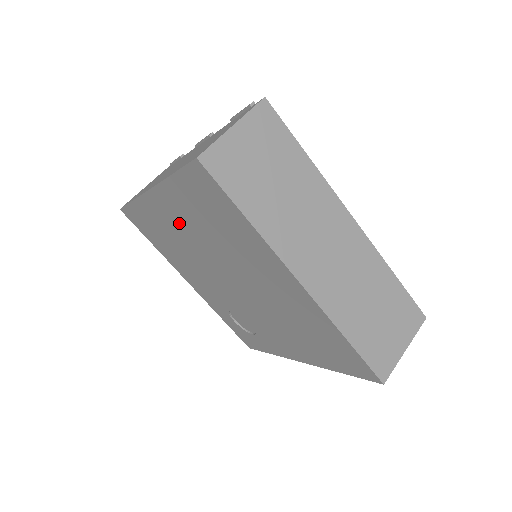
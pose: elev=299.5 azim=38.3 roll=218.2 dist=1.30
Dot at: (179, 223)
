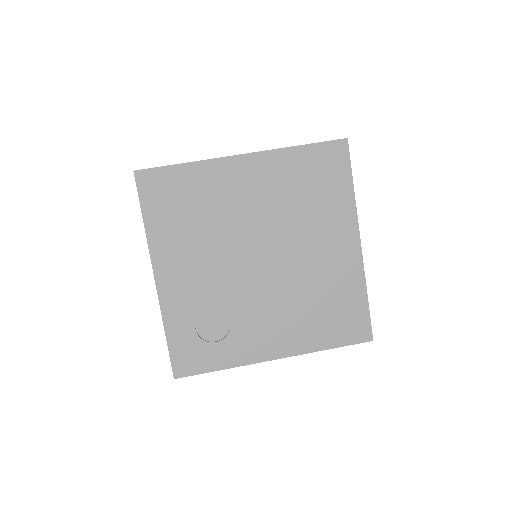
Dot at: (251, 190)
